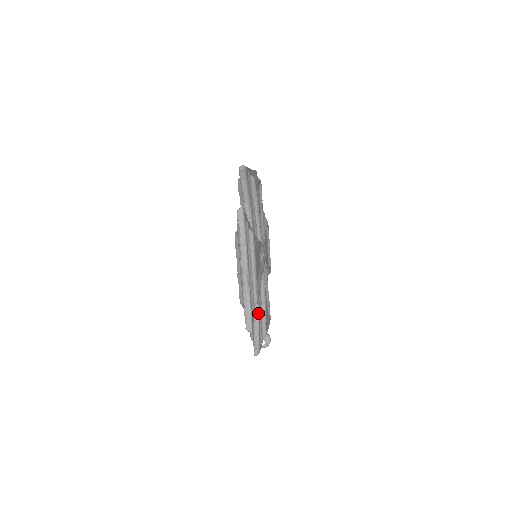
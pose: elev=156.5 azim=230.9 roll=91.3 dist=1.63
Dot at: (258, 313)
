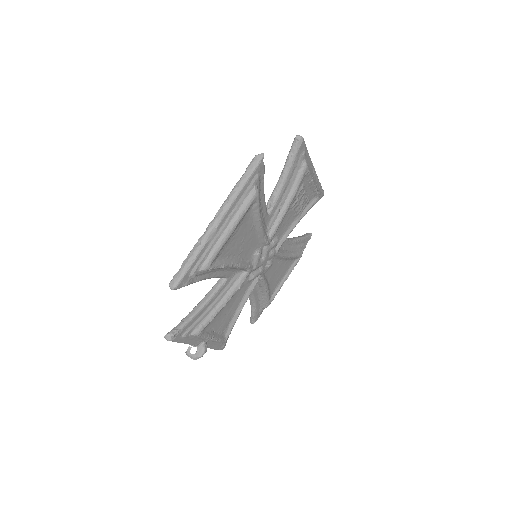
Dot at: (207, 302)
